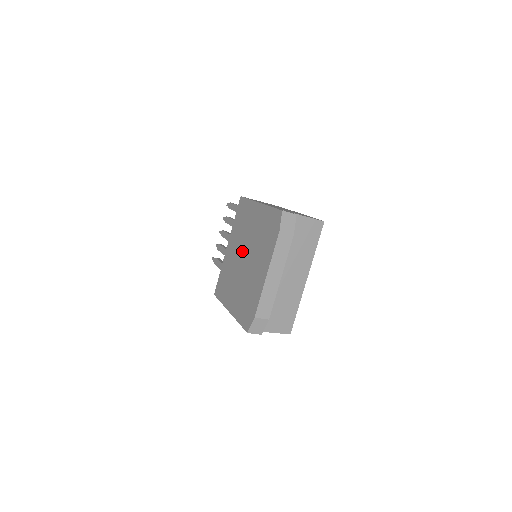
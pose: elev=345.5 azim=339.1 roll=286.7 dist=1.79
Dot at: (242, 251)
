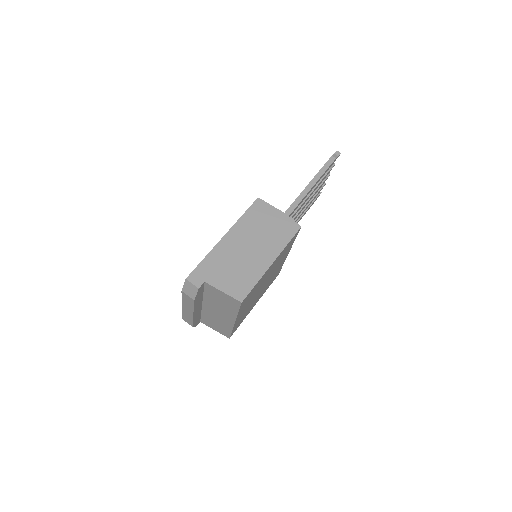
Dot at: occluded
